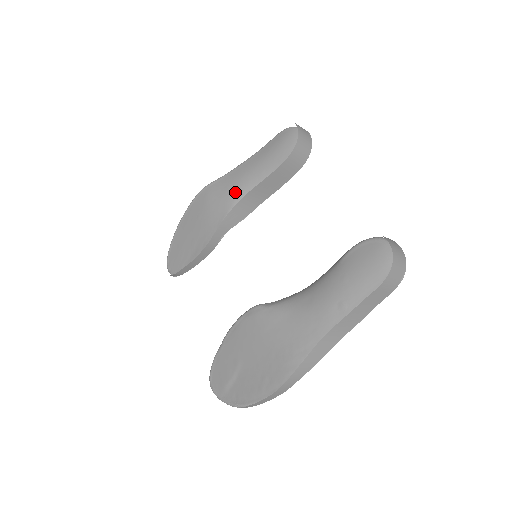
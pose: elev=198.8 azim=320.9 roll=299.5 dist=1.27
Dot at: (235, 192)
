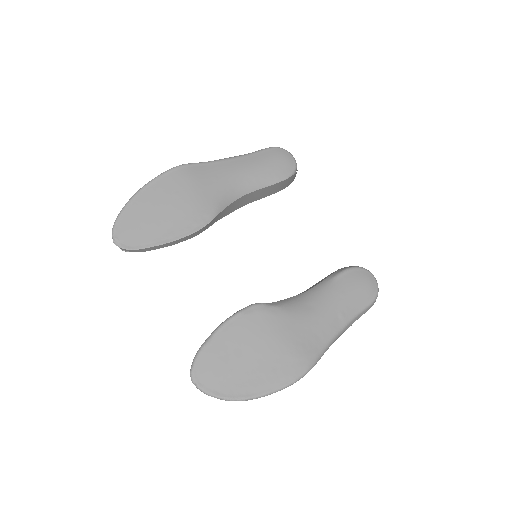
Dot at: (225, 185)
